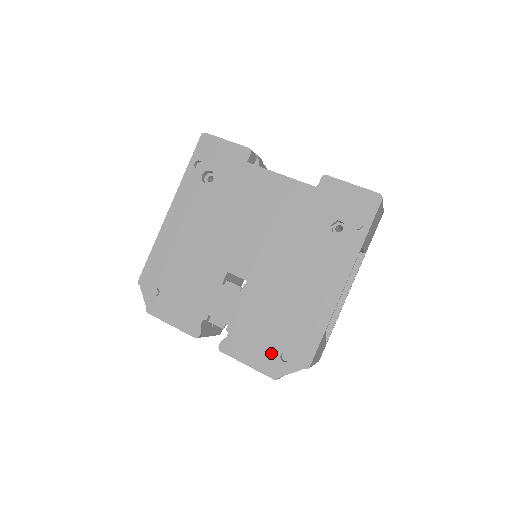
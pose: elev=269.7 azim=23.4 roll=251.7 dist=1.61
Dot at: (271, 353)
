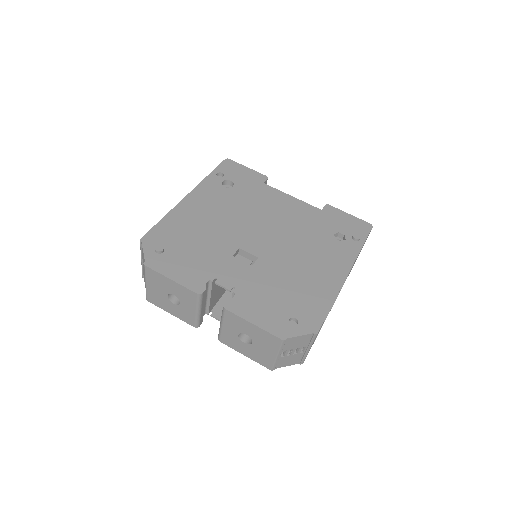
Dot at: (280, 316)
